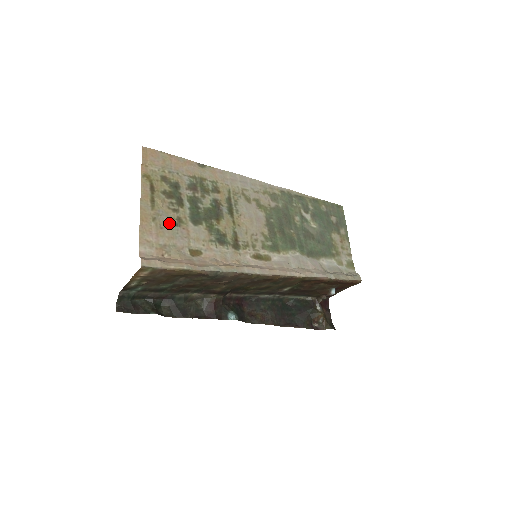
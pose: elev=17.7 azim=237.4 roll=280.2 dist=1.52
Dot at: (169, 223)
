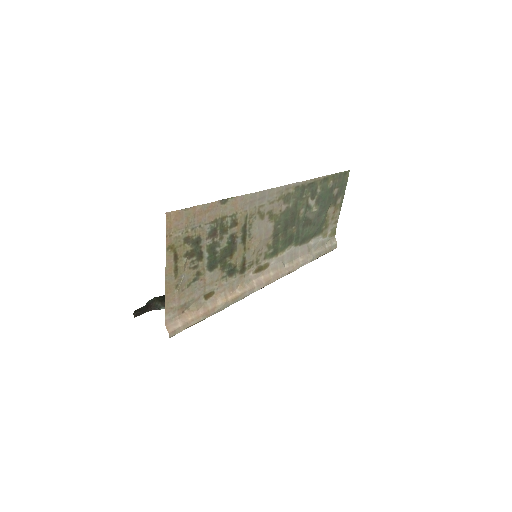
Dot at: (189, 282)
